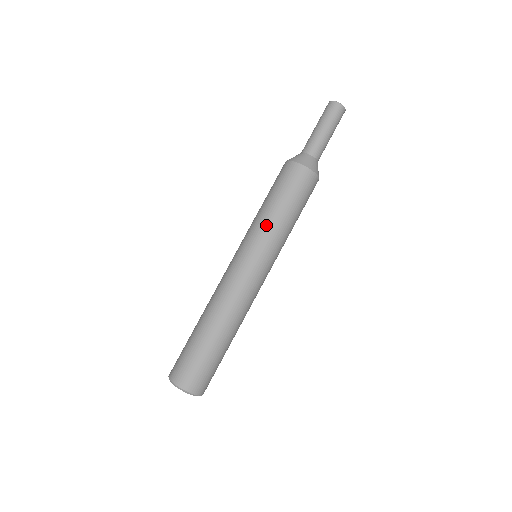
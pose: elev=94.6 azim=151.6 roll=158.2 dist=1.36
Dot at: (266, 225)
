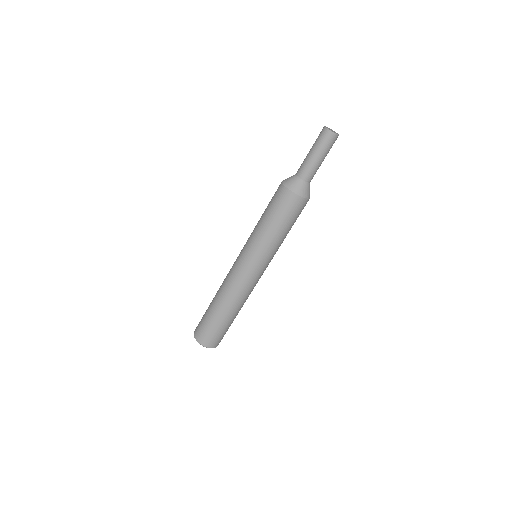
Dot at: (255, 234)
